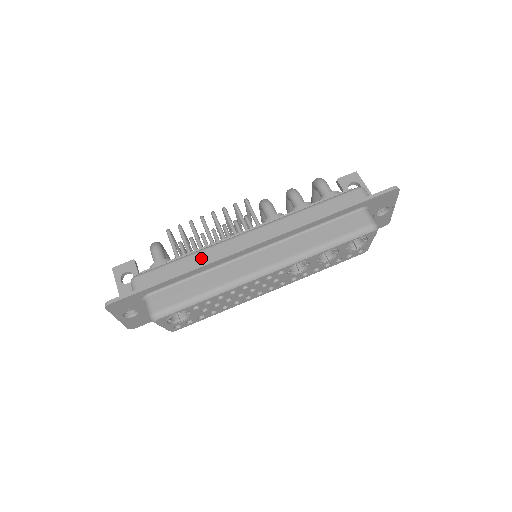
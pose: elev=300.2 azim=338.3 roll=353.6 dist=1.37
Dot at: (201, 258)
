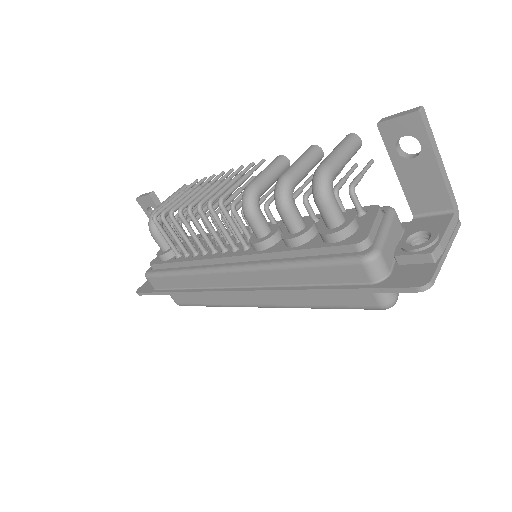
Dot at: (191, 282)
